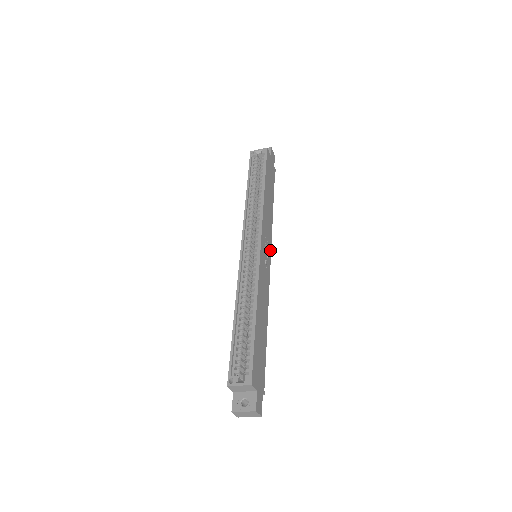
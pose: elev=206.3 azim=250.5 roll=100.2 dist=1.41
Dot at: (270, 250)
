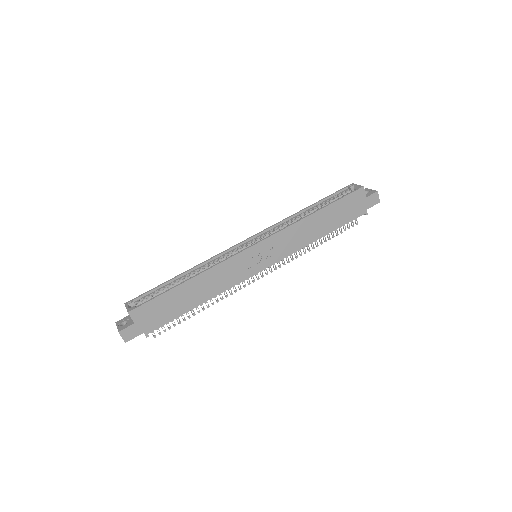
Dot at: (274, 262)
